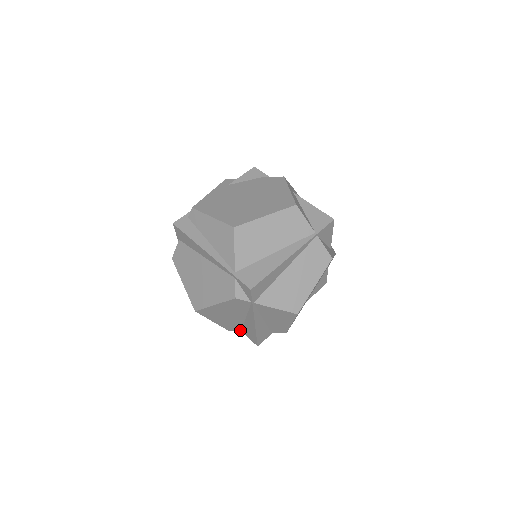
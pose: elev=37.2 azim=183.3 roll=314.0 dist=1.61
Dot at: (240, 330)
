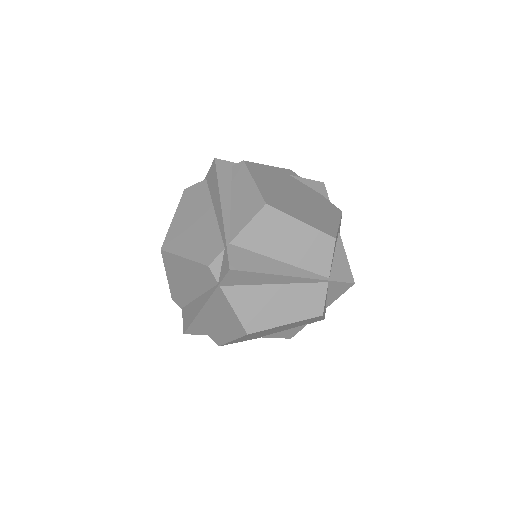
Dot at: (182, 306)
